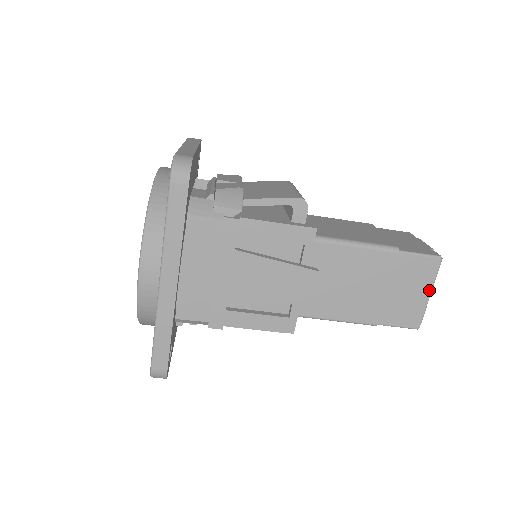
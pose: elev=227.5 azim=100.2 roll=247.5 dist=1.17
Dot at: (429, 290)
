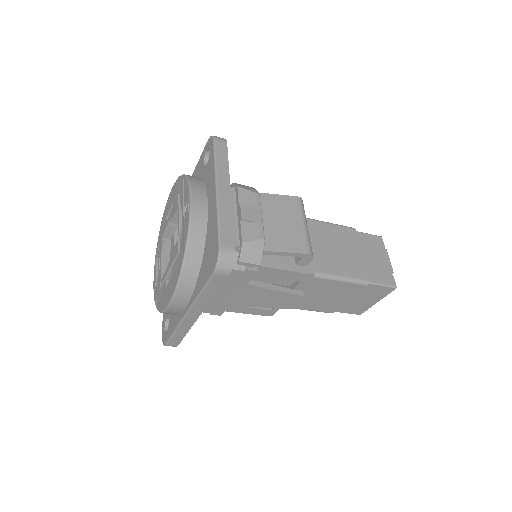
Dot at: (378, 300)
